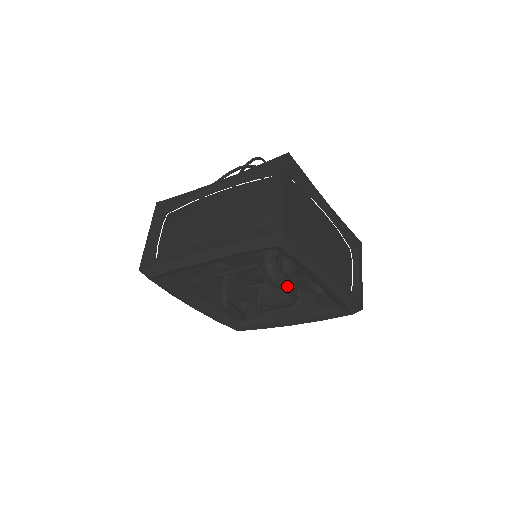
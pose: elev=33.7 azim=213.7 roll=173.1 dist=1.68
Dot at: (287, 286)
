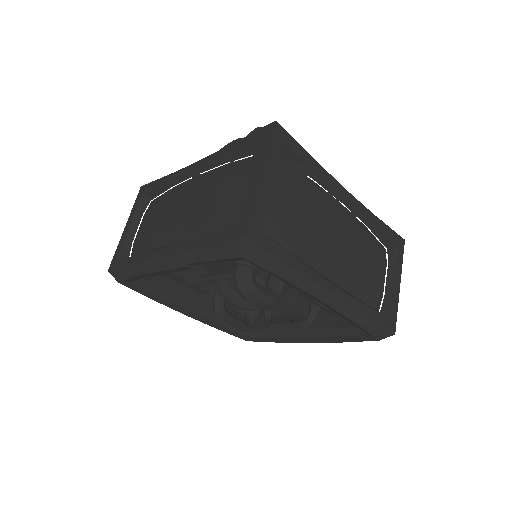
Dot at: (273, 306)
